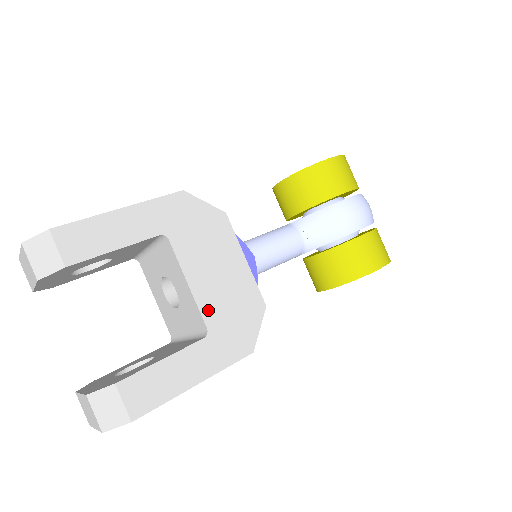
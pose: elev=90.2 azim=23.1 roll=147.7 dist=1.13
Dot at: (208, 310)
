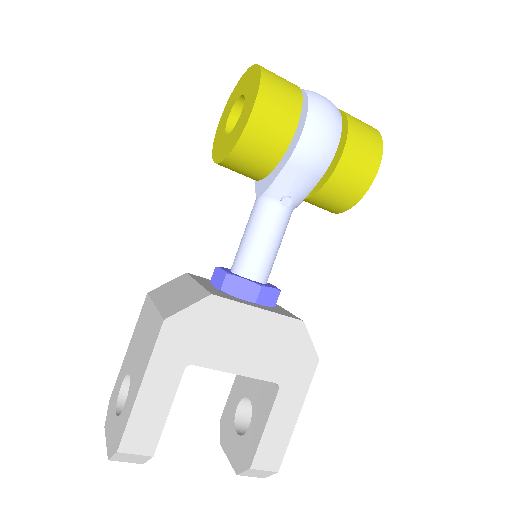
Dot at: (265, 372)
